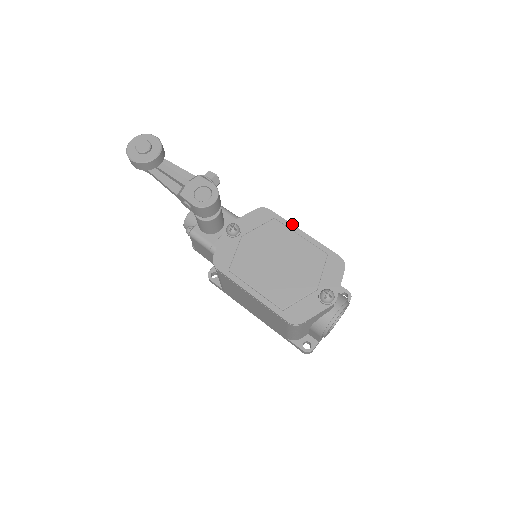
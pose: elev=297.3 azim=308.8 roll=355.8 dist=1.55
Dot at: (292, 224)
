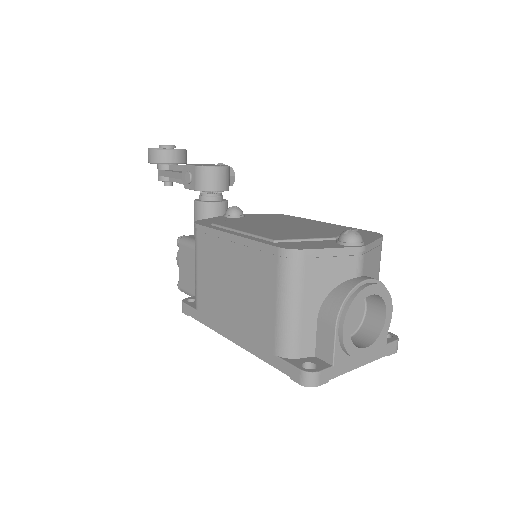
Dot at: occluded
